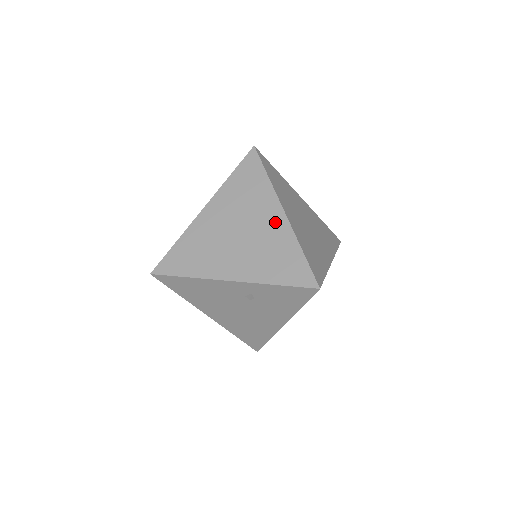
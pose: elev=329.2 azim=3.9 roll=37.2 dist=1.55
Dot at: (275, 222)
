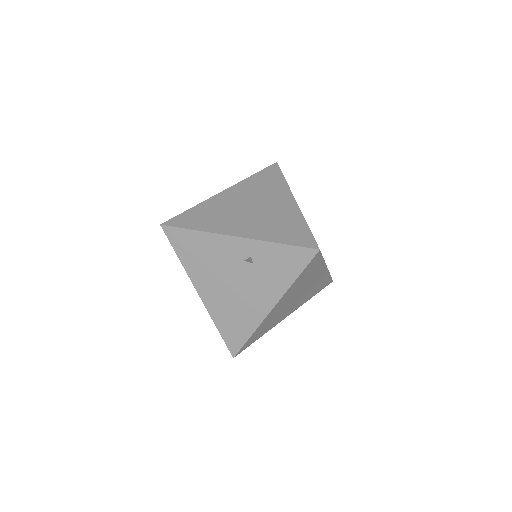
Dot at: (286, 205)
